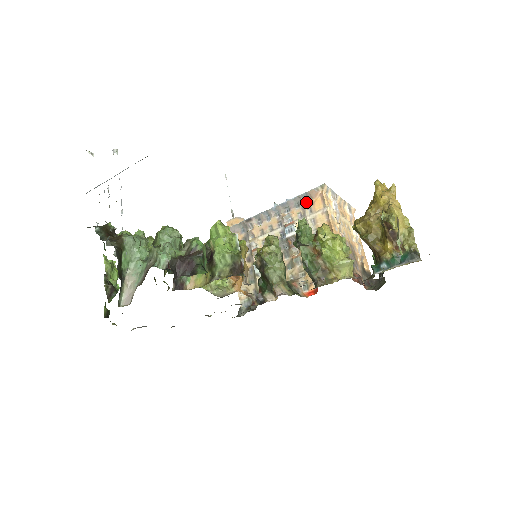
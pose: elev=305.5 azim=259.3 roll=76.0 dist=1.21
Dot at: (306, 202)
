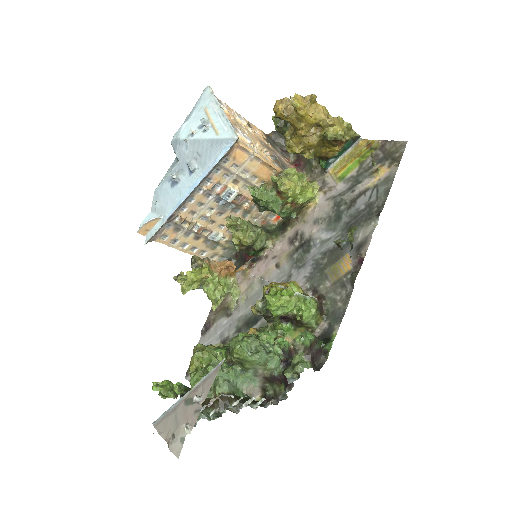
Dot at: (225, 162)
